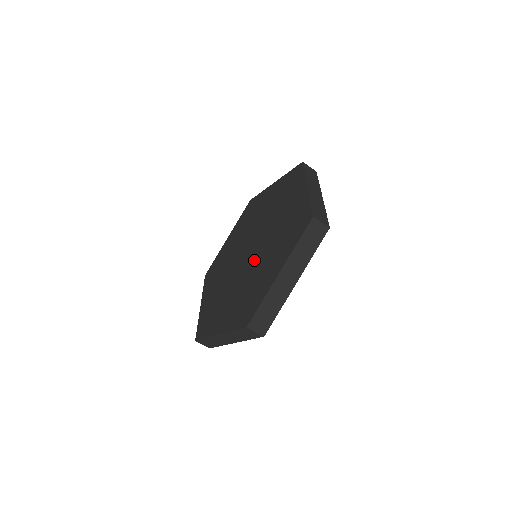
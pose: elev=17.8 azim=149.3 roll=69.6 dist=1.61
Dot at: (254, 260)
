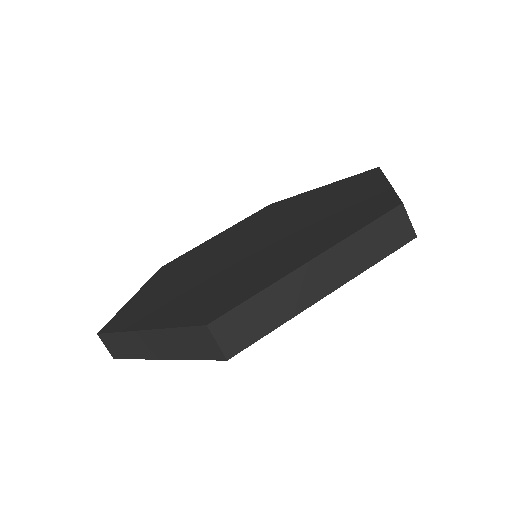
Dot at: (257, 250)
